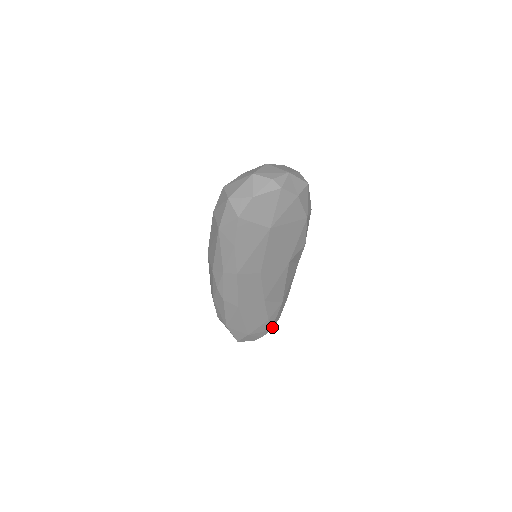
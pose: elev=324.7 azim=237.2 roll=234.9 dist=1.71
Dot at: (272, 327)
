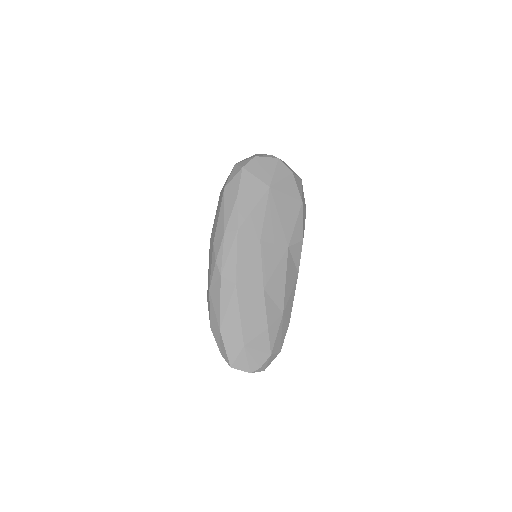
Dot at: (272, 352)
